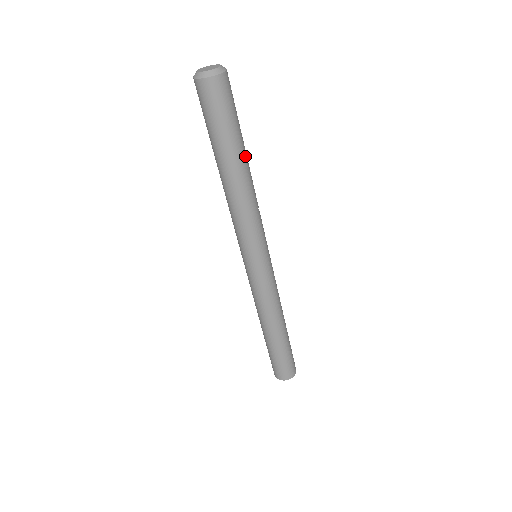
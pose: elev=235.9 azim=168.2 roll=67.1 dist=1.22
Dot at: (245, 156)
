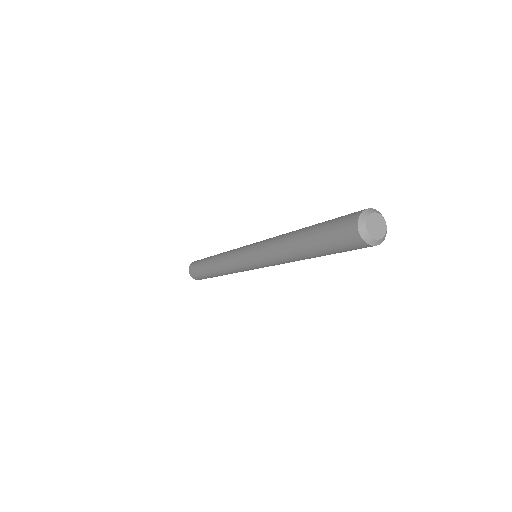
Dot at: (320, 256)
